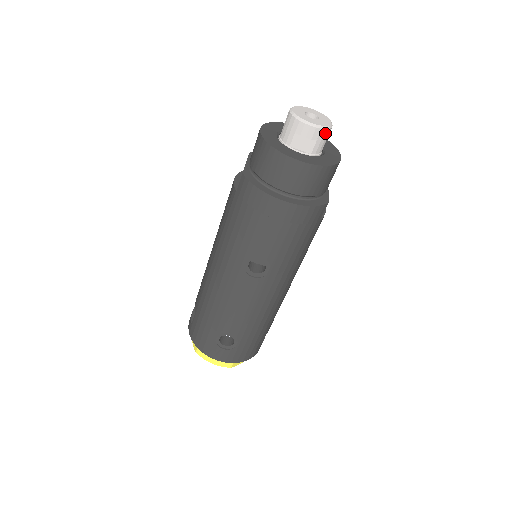
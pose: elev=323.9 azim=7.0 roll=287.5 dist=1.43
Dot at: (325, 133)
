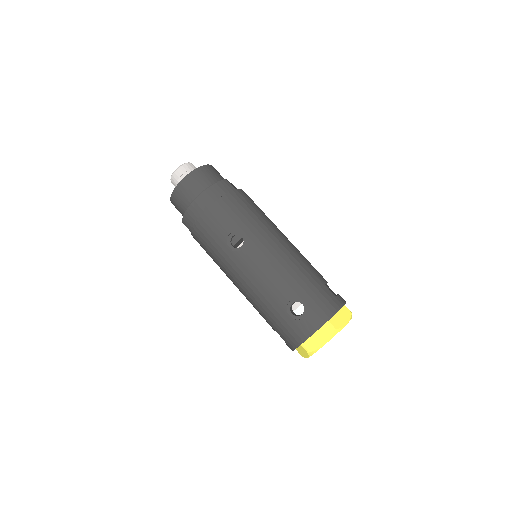
Dot at: (188, 166)
